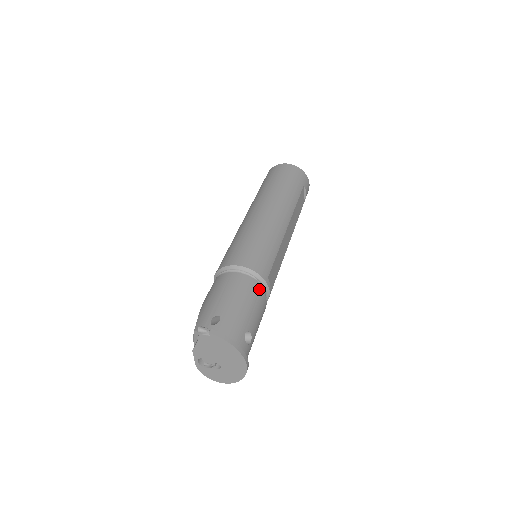
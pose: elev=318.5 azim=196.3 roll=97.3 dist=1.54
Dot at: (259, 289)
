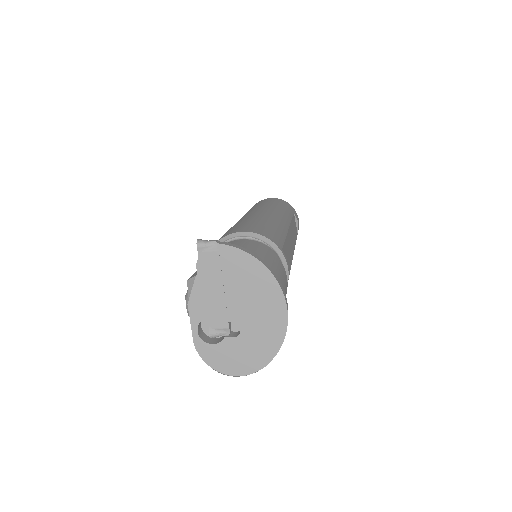
Dot at: (274, 254)
